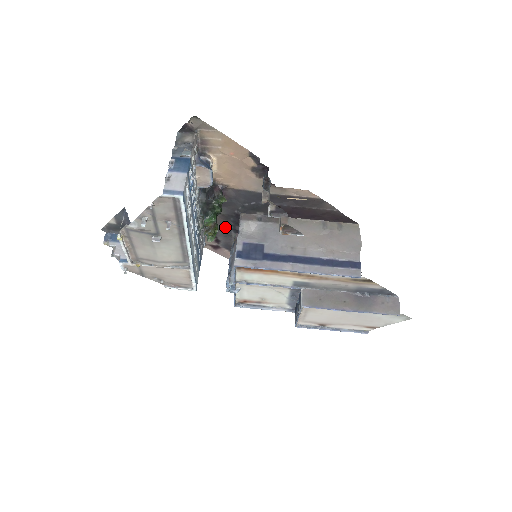
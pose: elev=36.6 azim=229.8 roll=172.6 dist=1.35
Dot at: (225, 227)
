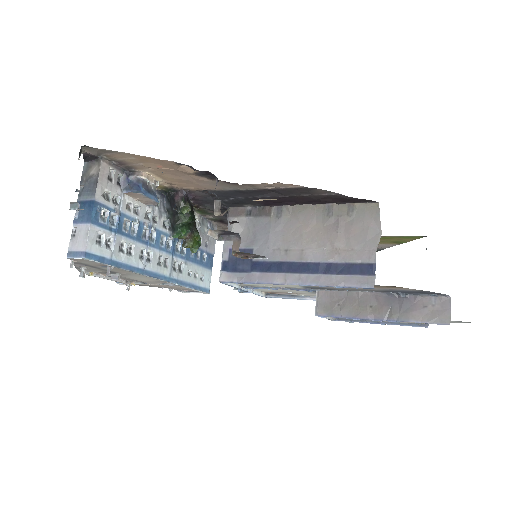
Dot at: occluded
